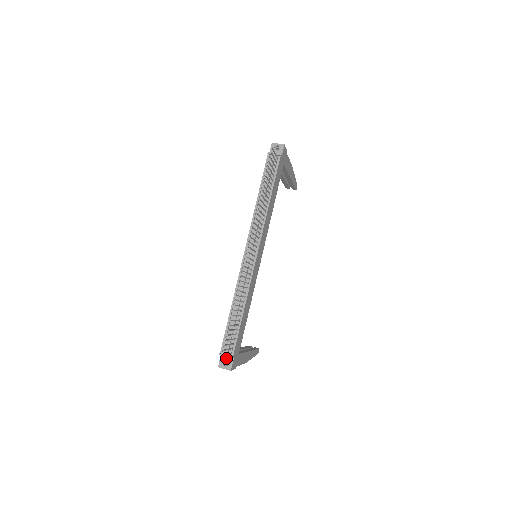
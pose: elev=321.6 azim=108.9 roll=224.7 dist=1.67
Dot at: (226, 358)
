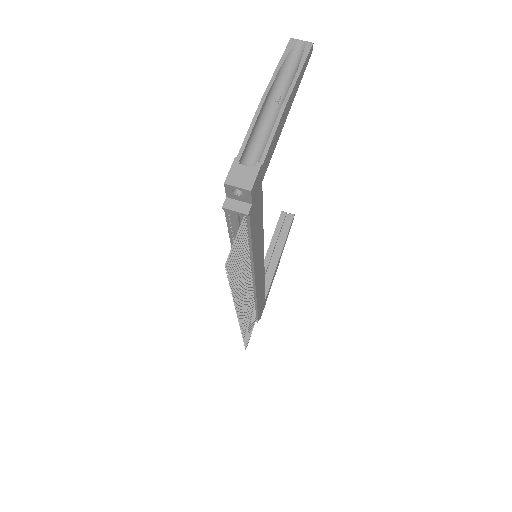
Dot at: occluded
